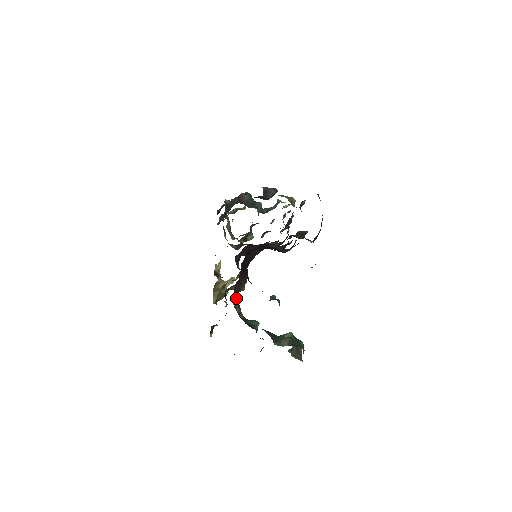
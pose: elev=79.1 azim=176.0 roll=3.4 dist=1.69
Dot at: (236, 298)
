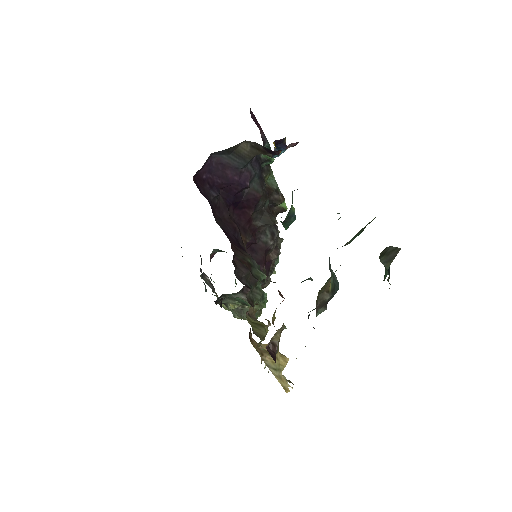
Dot at: occluded
